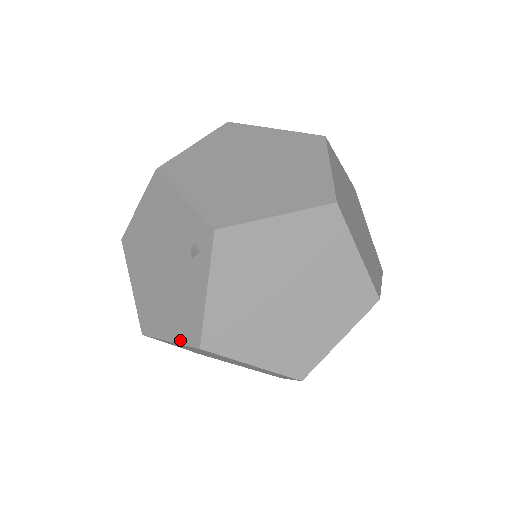
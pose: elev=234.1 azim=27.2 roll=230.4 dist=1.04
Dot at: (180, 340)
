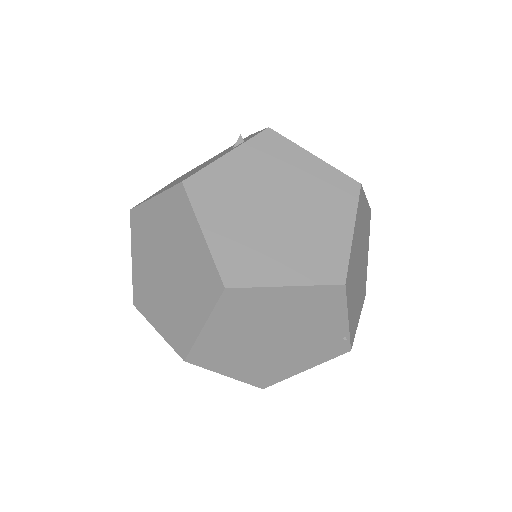
Dot at: (167, 189)
